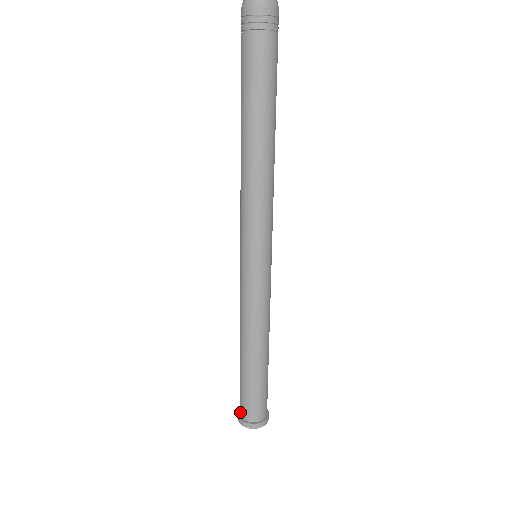
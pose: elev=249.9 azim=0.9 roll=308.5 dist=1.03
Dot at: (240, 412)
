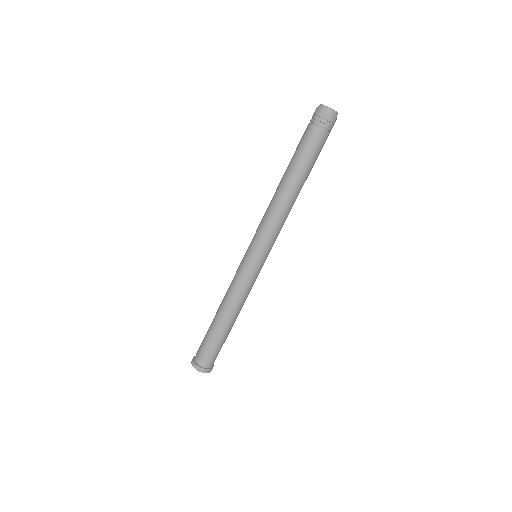
Dot at: occluded
